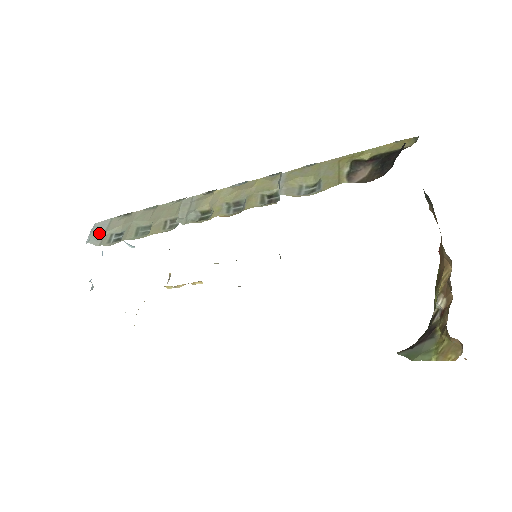
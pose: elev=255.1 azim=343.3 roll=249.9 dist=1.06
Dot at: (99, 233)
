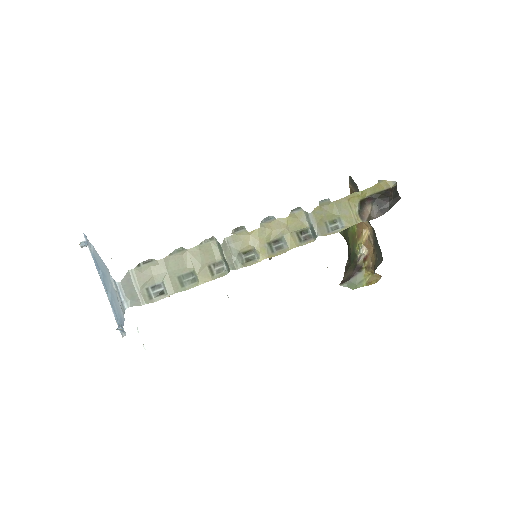
Dot at: (132, 292)
